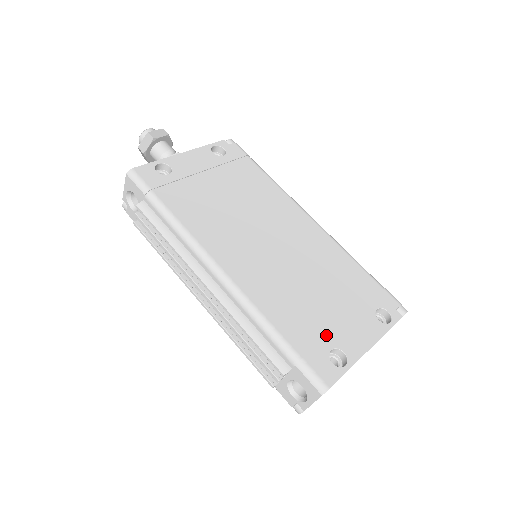
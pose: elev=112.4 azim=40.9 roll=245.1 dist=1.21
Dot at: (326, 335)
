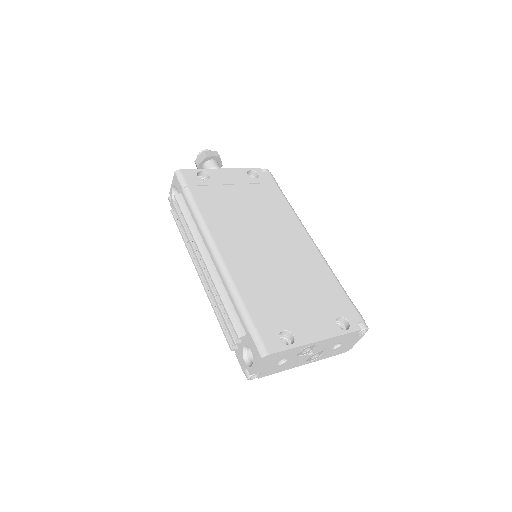
Dot at: (284, 319)
